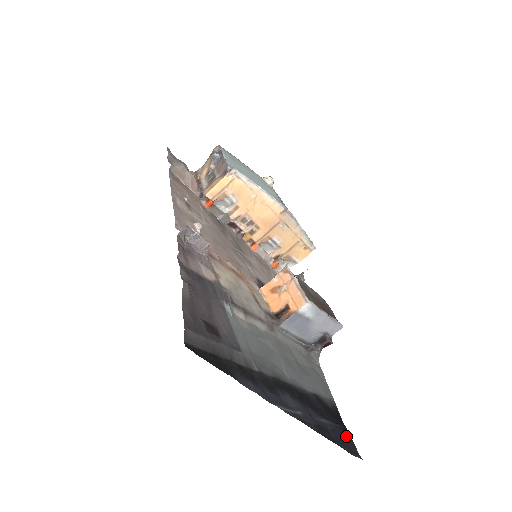
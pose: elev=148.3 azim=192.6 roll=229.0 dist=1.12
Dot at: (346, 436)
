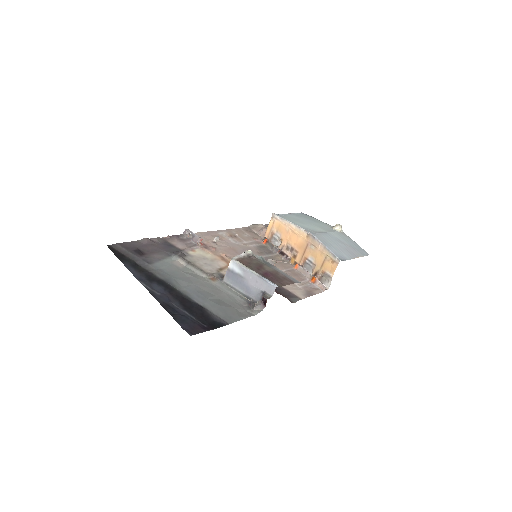
Dot at: (198, 327)
